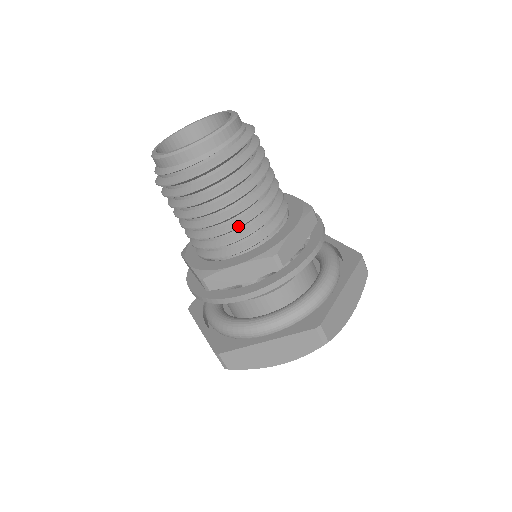
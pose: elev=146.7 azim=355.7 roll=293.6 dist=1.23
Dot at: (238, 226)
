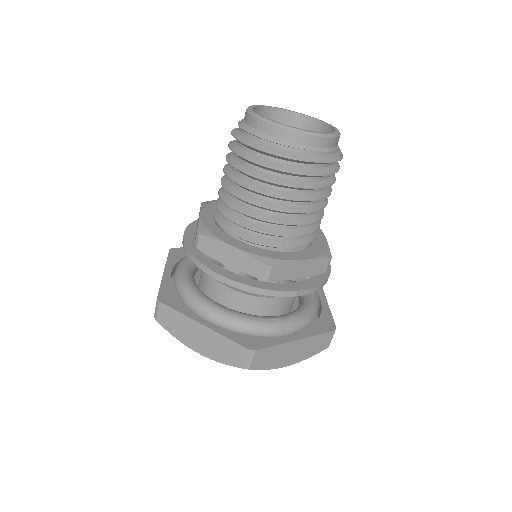
Dot at: (262, 219)
